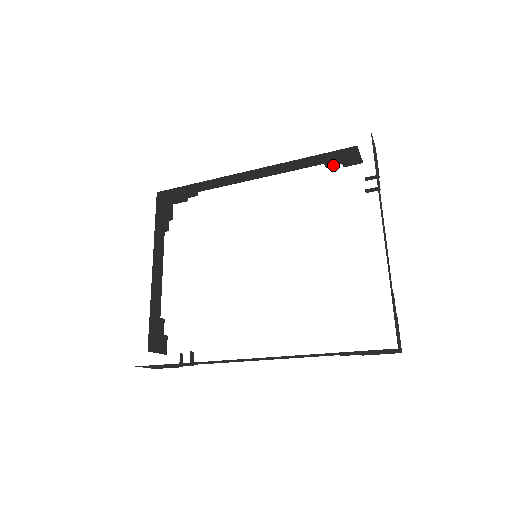
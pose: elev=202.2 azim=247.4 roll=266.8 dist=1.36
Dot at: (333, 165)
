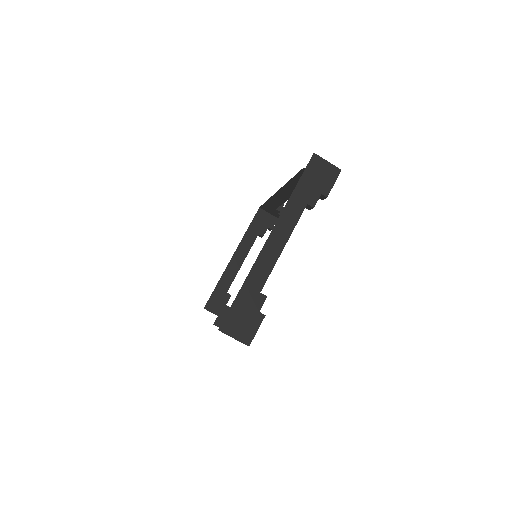
Dot at: occluded
